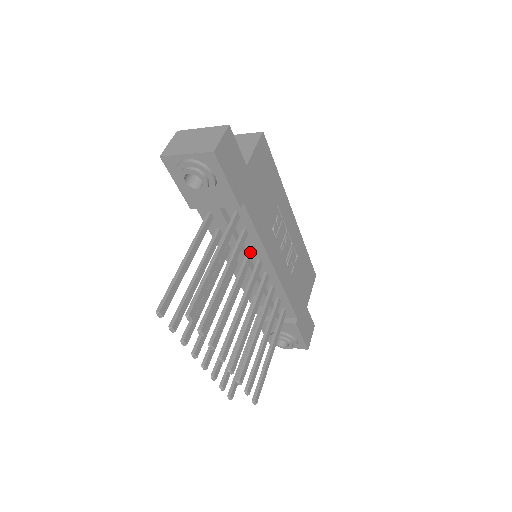
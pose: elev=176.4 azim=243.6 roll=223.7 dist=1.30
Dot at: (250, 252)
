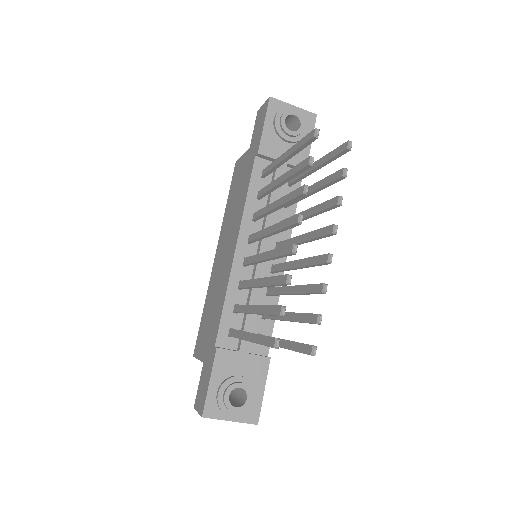
Dot at: occluded
